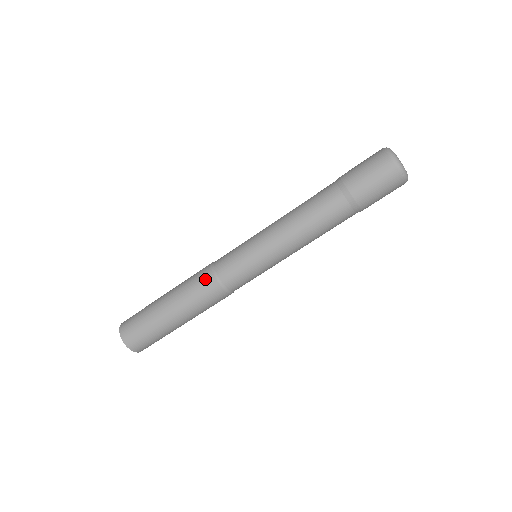
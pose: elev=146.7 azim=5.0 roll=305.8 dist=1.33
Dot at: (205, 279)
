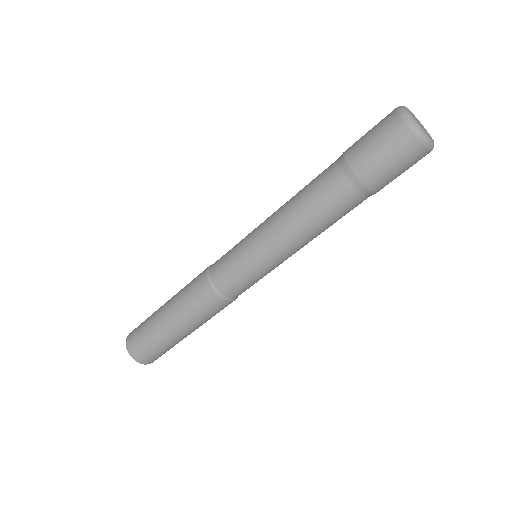
Dot at: occluded
